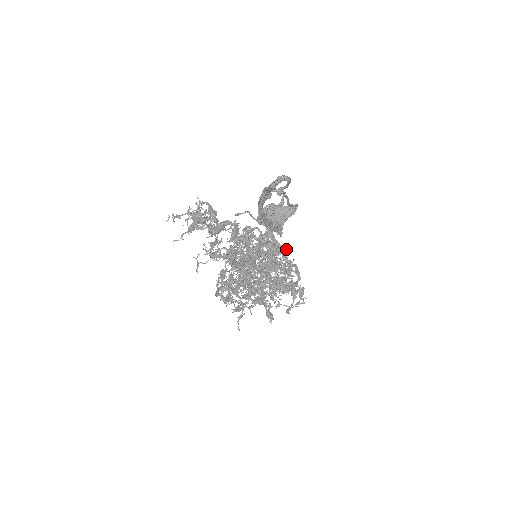
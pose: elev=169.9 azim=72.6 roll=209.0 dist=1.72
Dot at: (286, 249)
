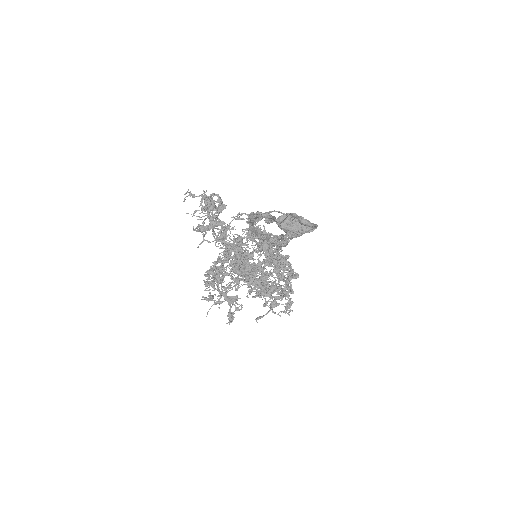
Dot at: (286, 262)
